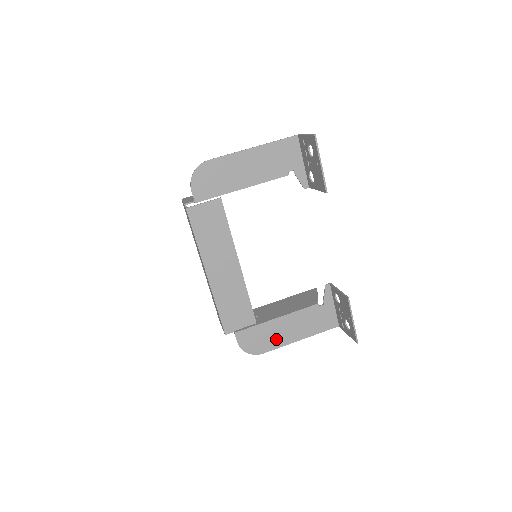
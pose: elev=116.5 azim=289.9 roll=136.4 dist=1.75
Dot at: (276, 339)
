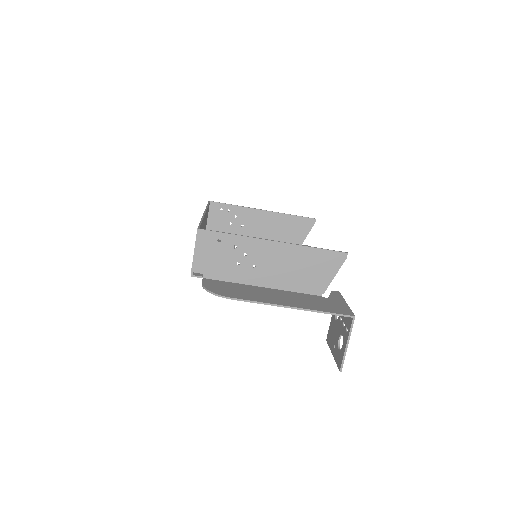
Dot at: occluded
